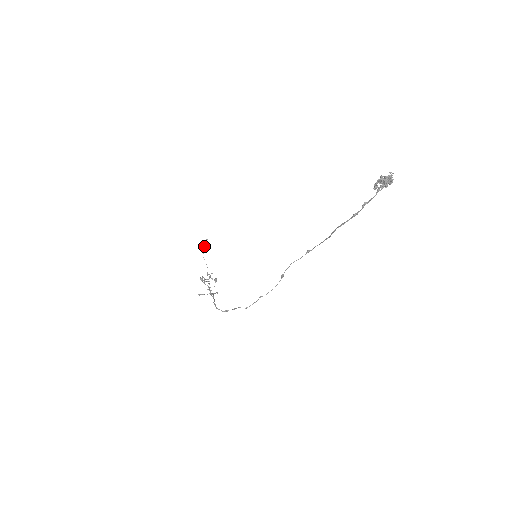
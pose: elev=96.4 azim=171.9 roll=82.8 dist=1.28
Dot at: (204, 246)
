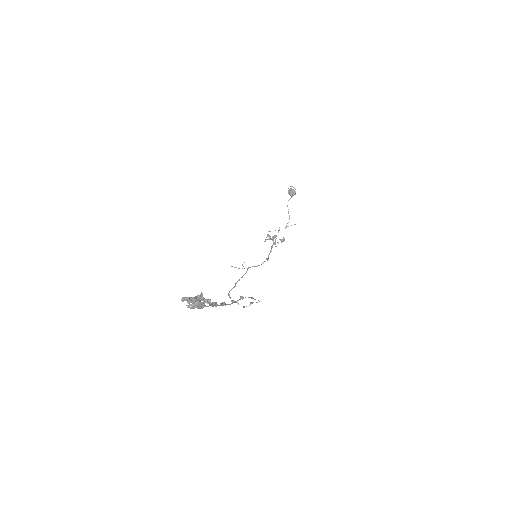
Dot at: (291, 191)
